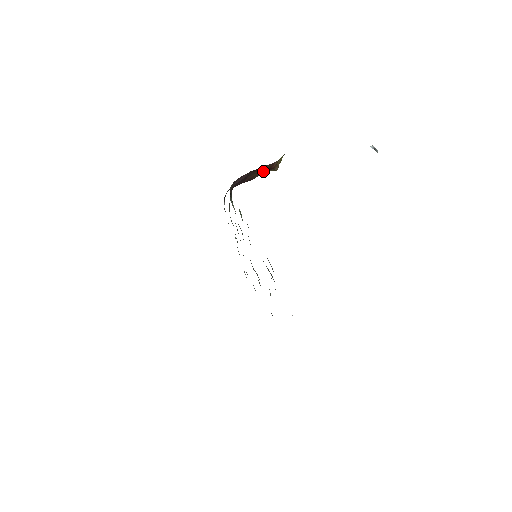
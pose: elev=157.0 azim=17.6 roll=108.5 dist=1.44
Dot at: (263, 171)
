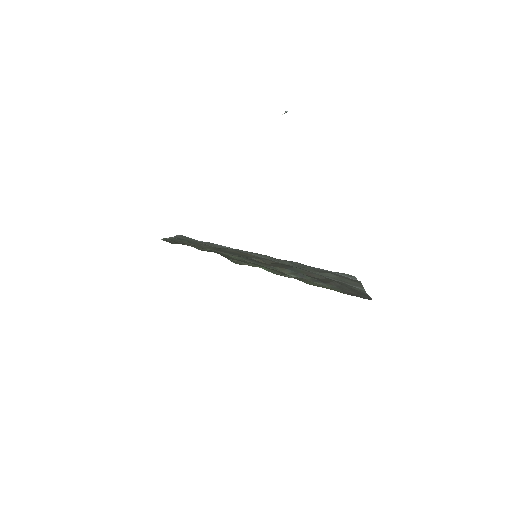
Dot at: occluded
